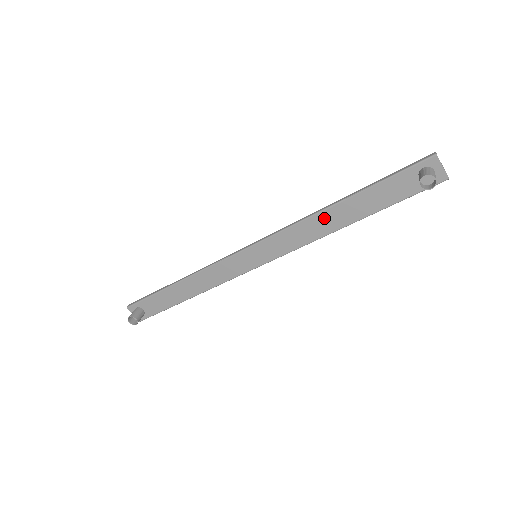
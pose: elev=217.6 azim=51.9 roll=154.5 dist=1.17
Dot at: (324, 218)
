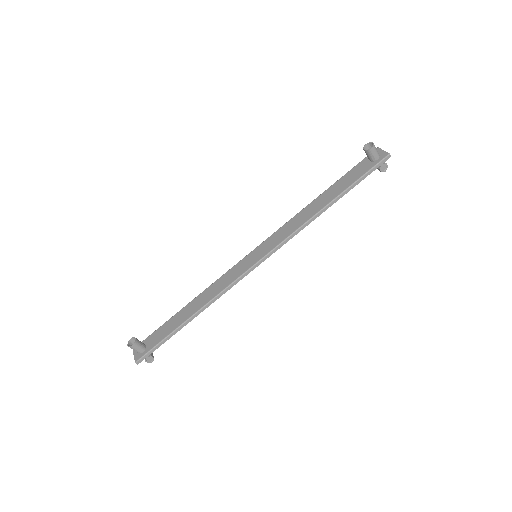
Dot at: (309, 209)
